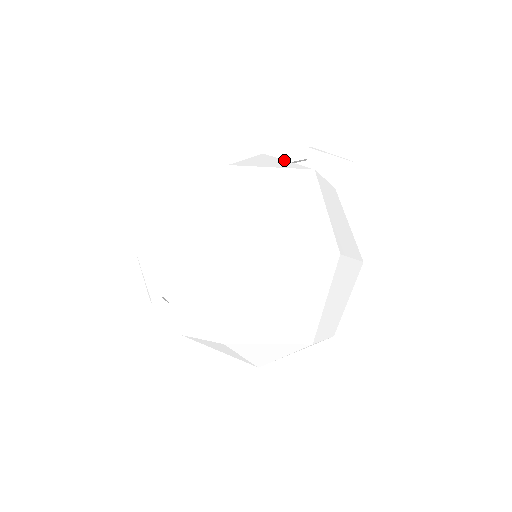
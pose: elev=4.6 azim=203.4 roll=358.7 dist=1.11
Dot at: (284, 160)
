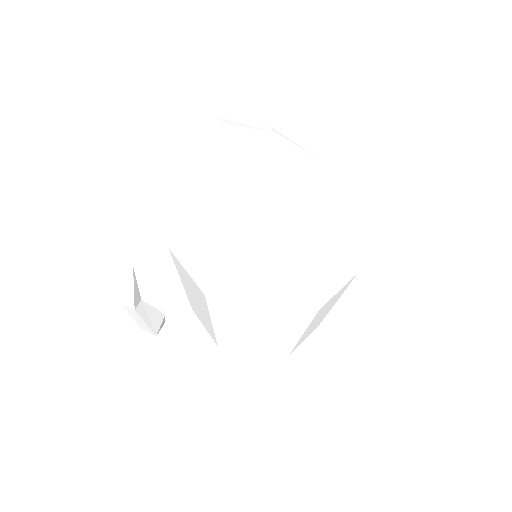
Dot at: occluded
